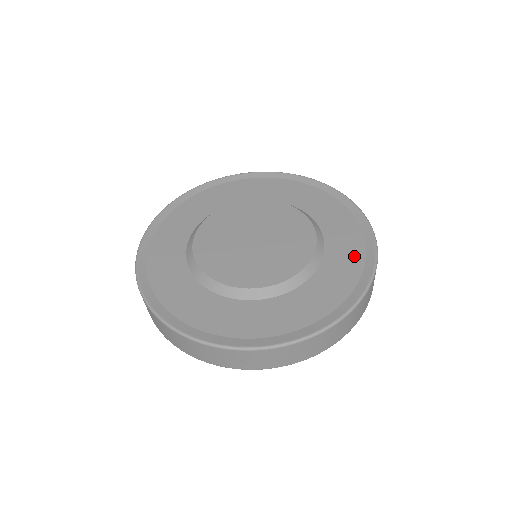
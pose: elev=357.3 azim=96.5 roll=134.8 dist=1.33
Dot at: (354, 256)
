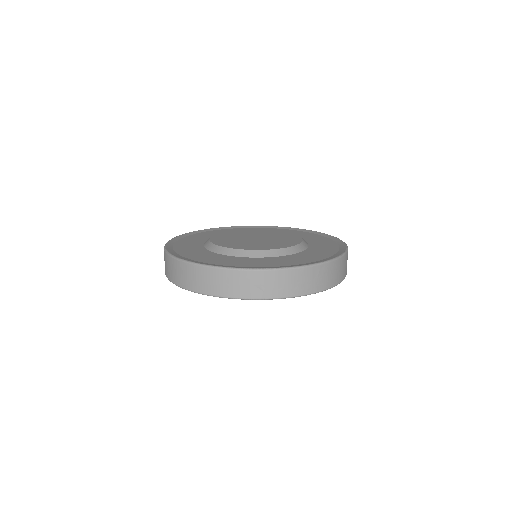
Dot at: (331, 246)
